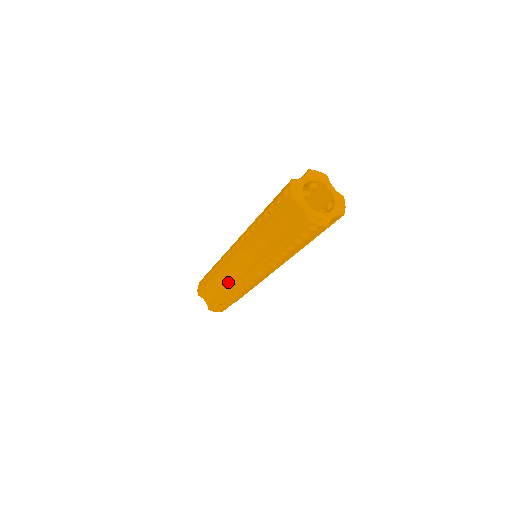
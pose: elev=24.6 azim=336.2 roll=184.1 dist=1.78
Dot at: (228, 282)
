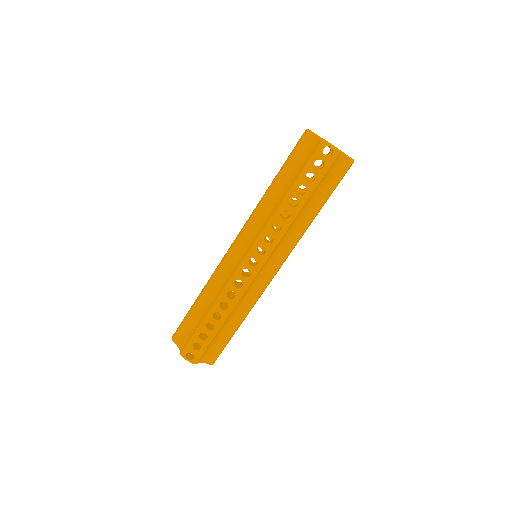
Dot at: (218, 289)
